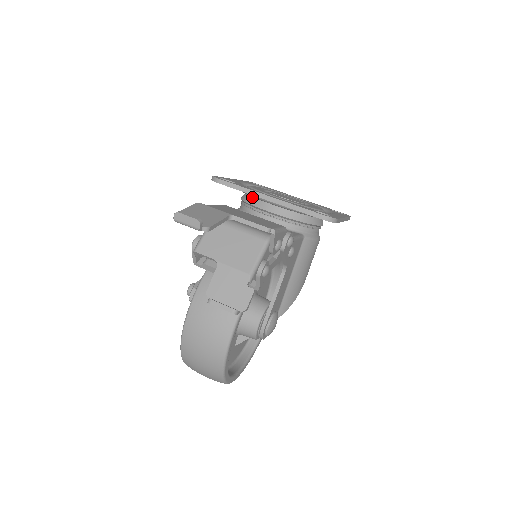
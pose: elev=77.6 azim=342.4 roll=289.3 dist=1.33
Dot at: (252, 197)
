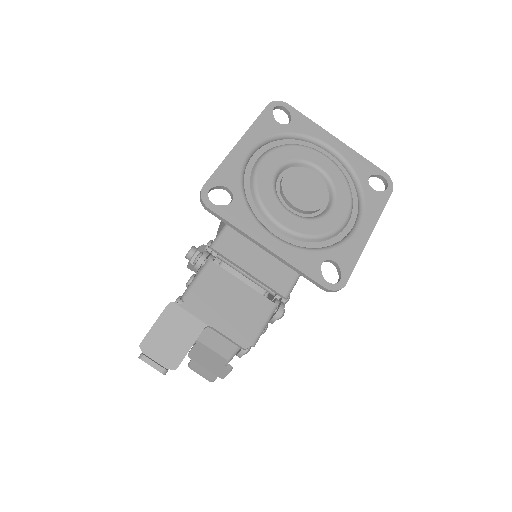
Dot at: (254, 206)
